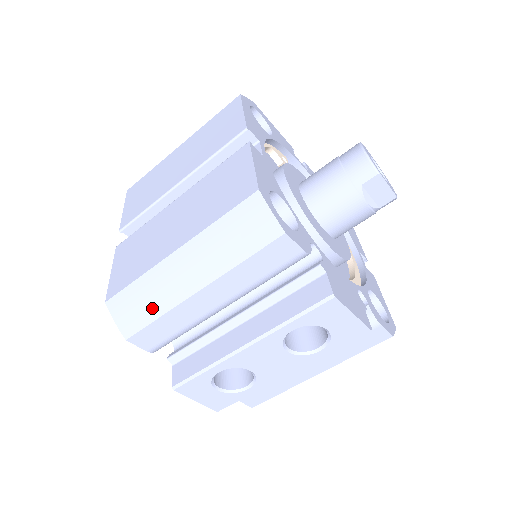
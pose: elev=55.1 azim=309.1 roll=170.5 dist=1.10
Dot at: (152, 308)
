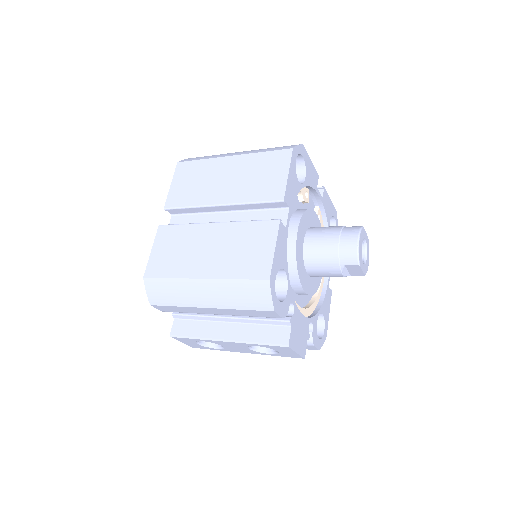
Dot at: (174, 299)
